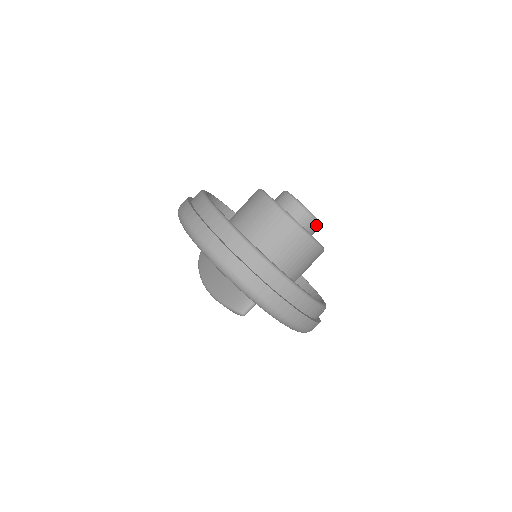
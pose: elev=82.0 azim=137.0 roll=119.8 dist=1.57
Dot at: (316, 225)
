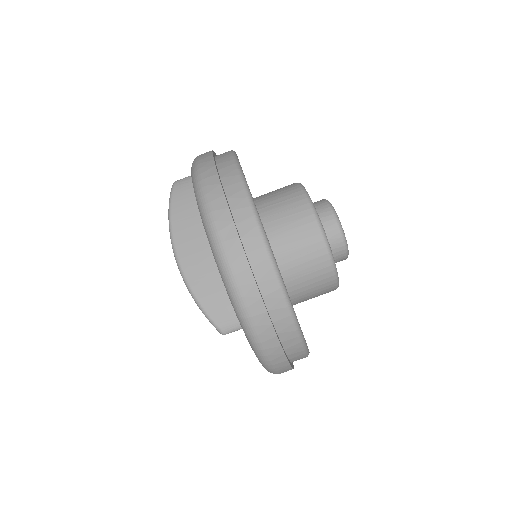
Dot at: occluded
